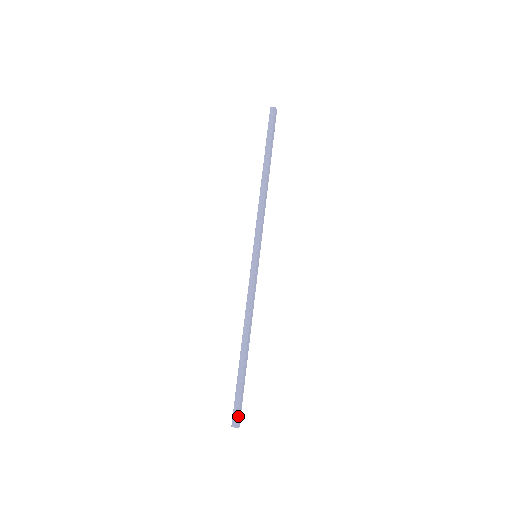
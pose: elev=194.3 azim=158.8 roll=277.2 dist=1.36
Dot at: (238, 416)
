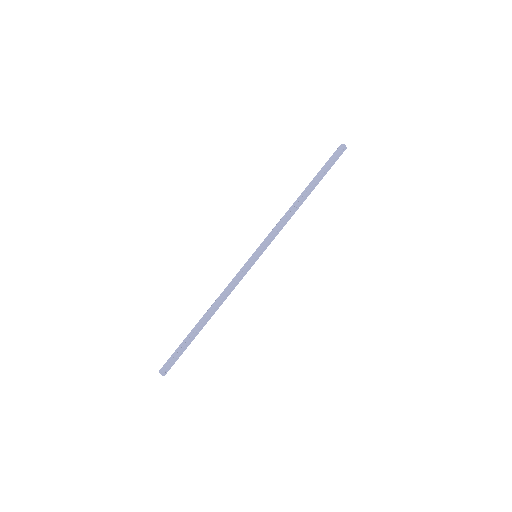
Dot at: (167, 367)
